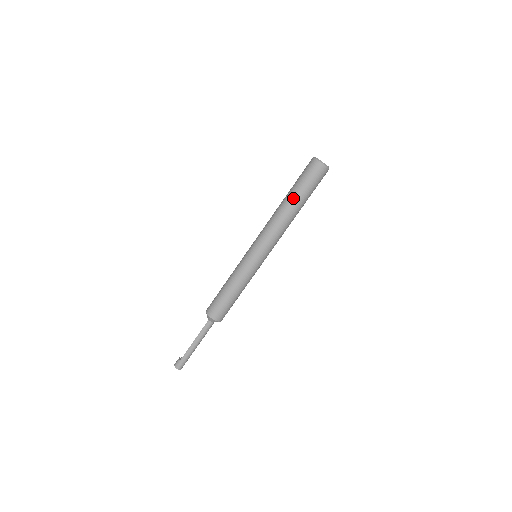
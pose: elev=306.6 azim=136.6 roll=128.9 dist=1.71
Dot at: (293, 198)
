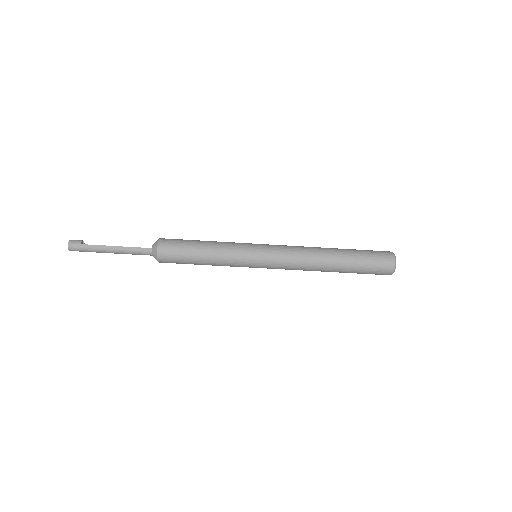
Dot at: (343, 259)
